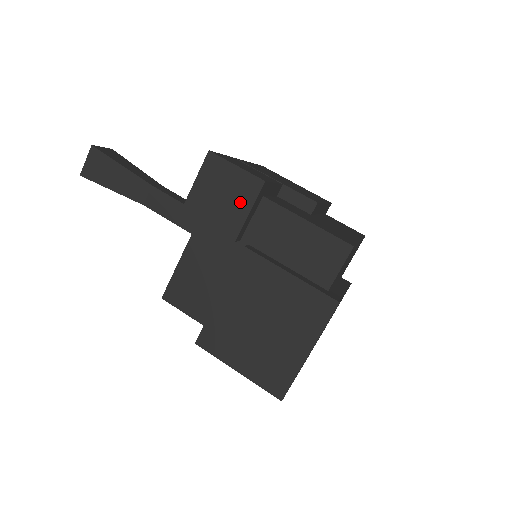
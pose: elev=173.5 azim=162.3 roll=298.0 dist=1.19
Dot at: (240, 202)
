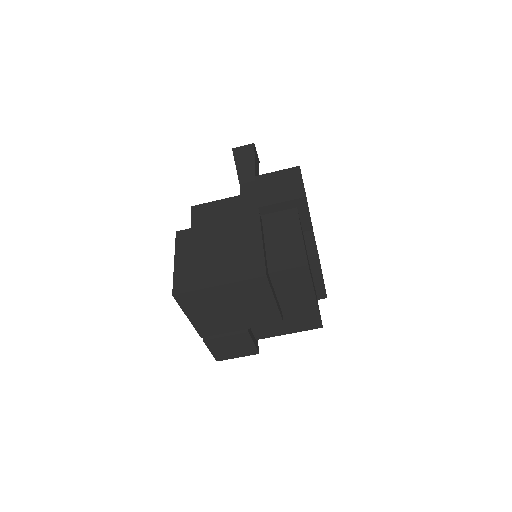
Dot at: (284, 195)
